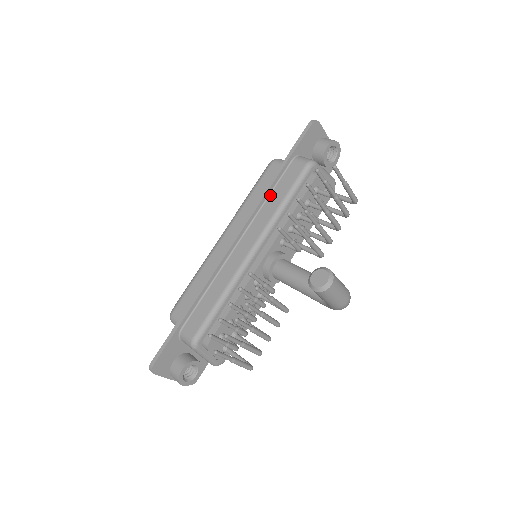
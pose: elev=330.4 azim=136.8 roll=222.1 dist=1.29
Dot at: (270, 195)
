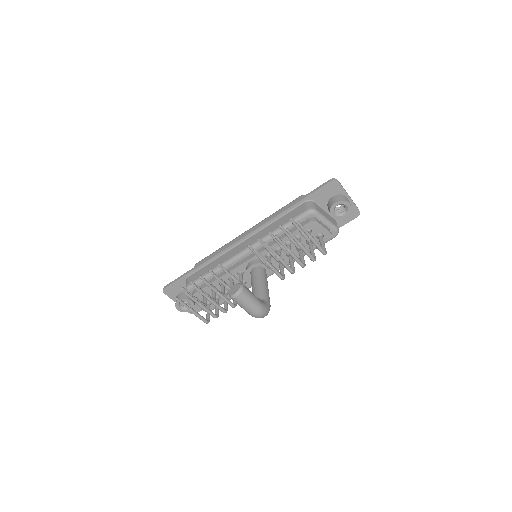
Dot at: (277, 220)
